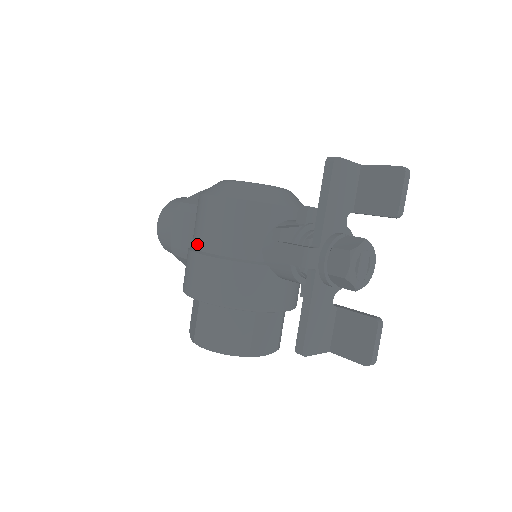
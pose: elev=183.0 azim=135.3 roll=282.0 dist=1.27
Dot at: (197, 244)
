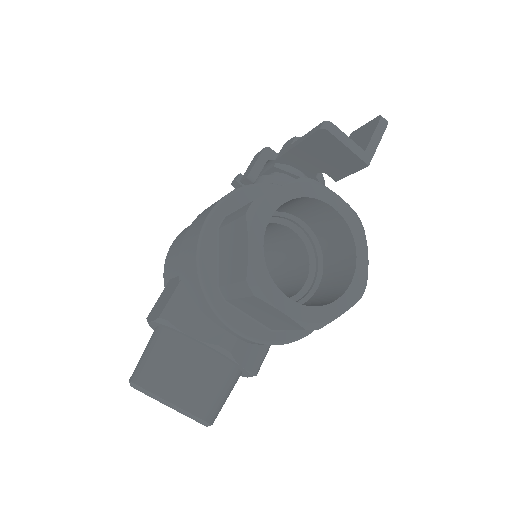
Dot at: occluded
